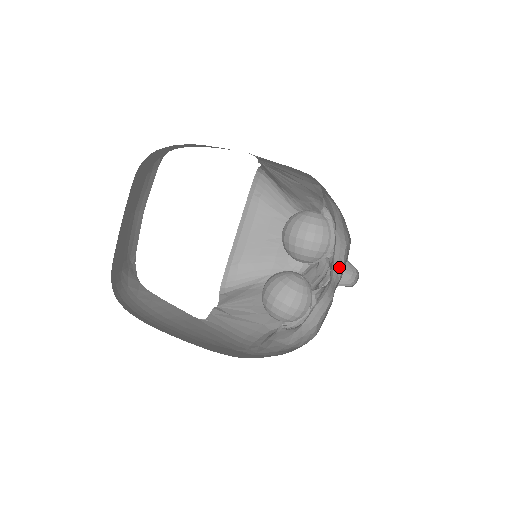
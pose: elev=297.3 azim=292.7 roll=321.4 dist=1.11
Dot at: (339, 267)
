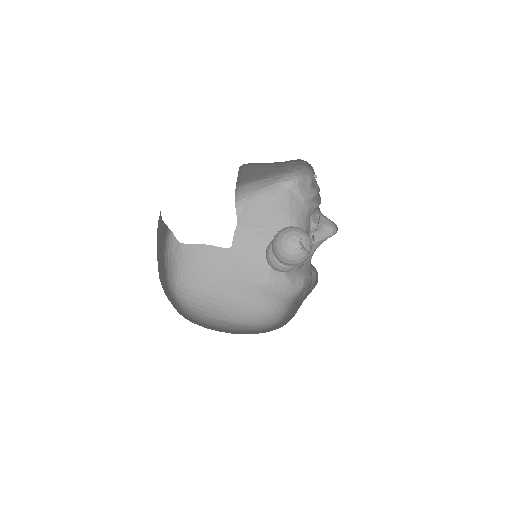
Dot at: (314, 270)
